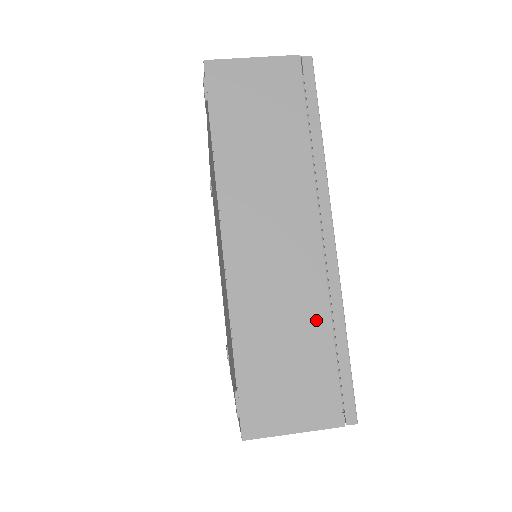
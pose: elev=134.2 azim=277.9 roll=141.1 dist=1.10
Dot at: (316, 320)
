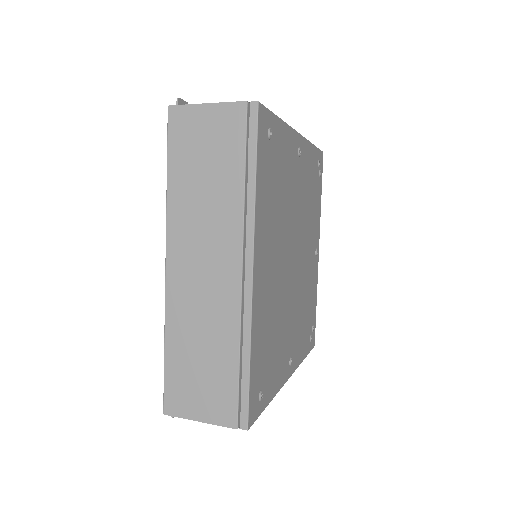
Dot at: occluded
